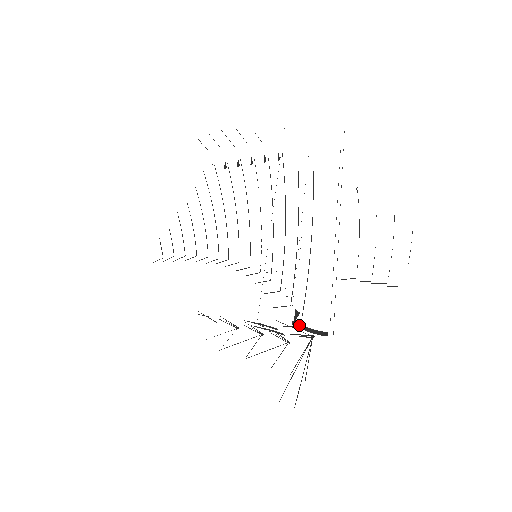
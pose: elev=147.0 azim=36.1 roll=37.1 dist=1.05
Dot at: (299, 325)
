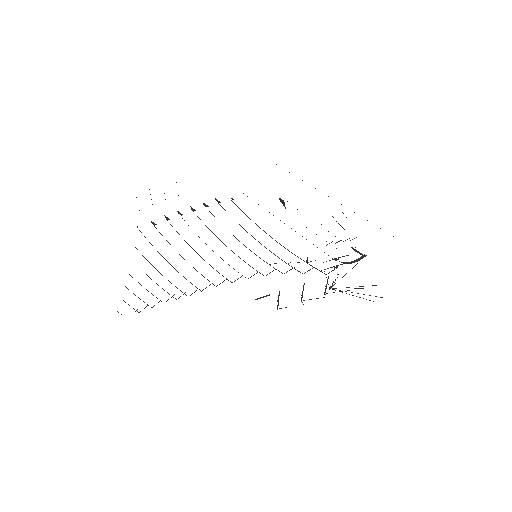
Dot at: (342, 262)
